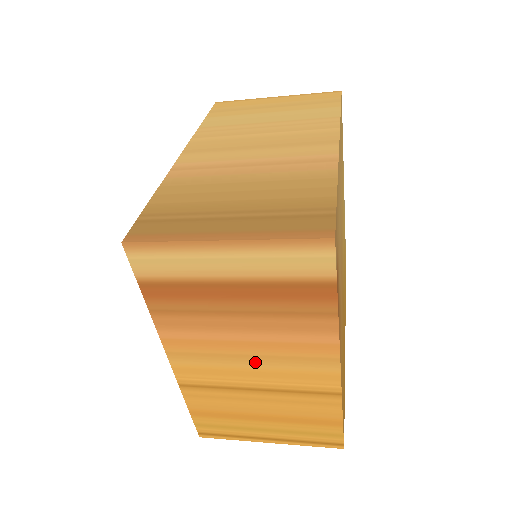
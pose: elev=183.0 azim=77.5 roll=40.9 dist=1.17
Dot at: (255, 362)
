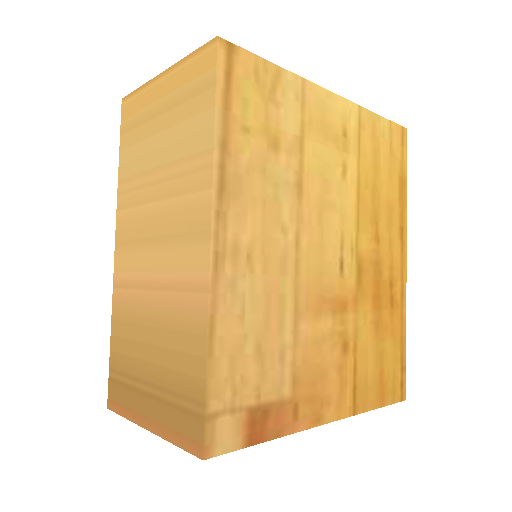
Dot at: occluded
